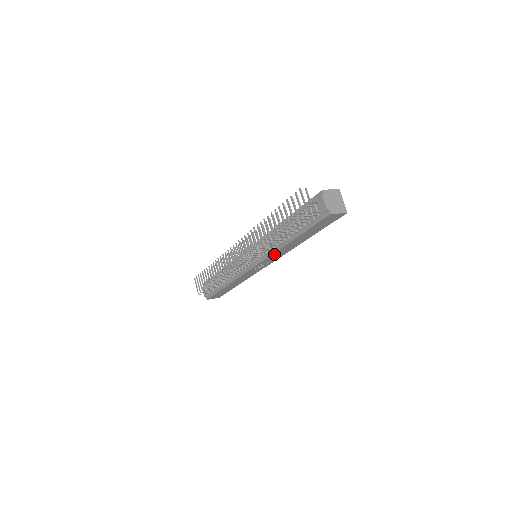
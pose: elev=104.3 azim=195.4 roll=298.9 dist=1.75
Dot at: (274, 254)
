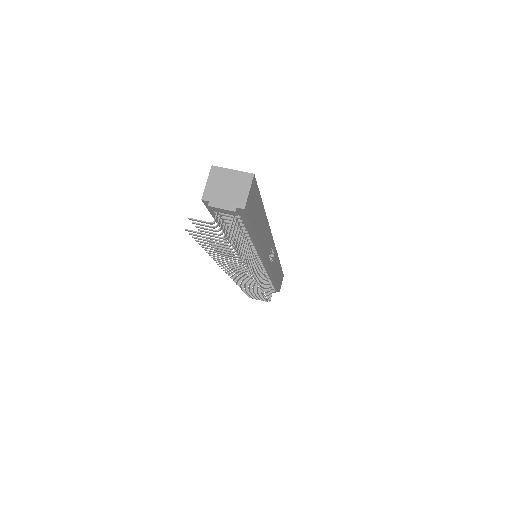
Dot at: (264, 251)
